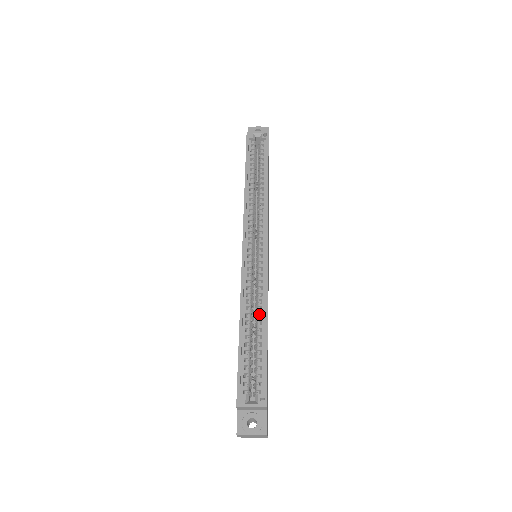
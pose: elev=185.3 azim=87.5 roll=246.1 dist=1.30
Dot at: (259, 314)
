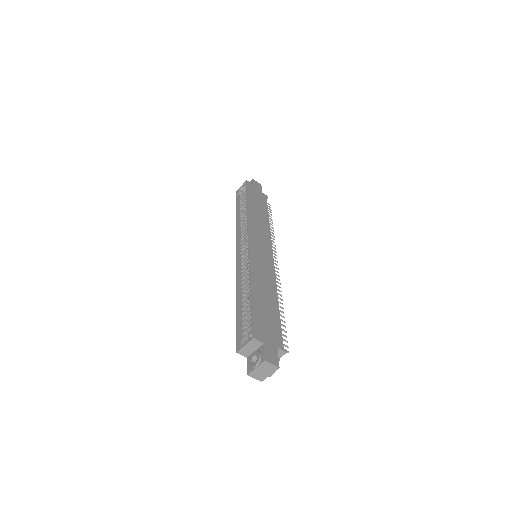
Dot at: (249, 285)
